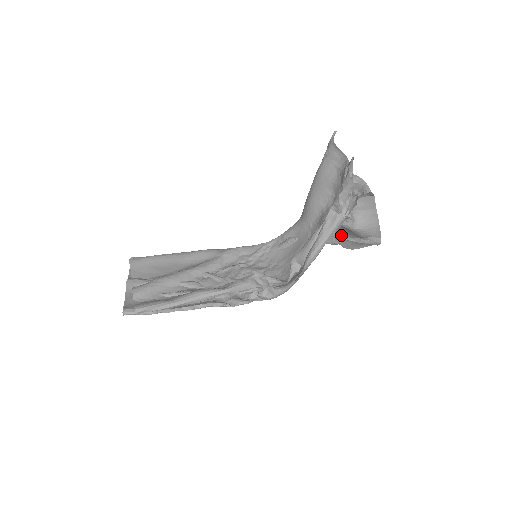
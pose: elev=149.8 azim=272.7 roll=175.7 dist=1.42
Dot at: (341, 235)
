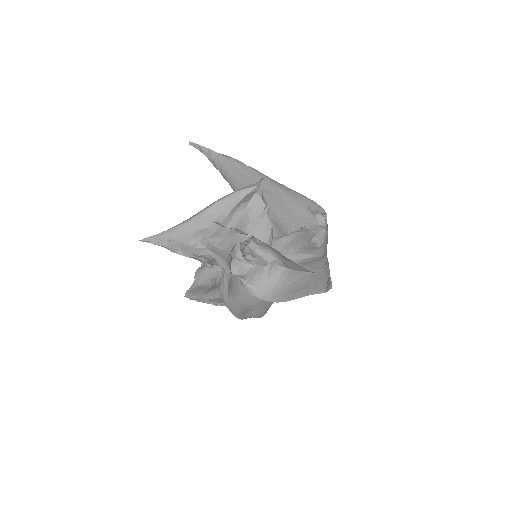
Dot at: occluded
